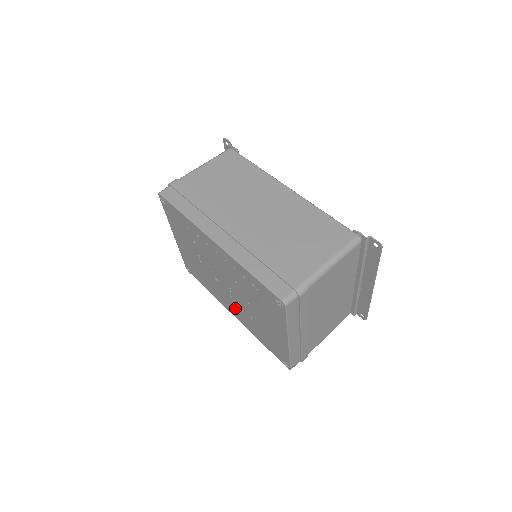
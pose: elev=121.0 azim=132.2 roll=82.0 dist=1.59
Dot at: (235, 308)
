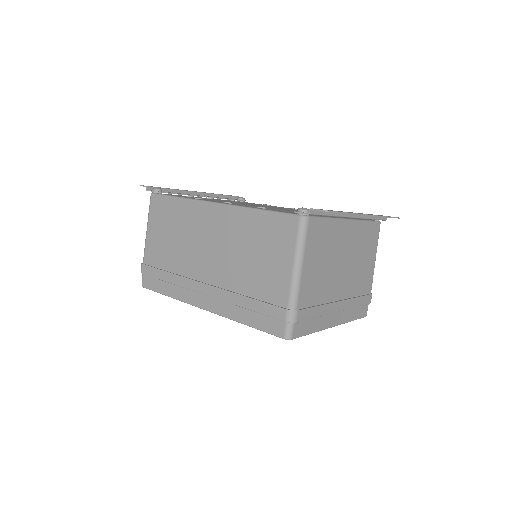
Dot at: occluded
